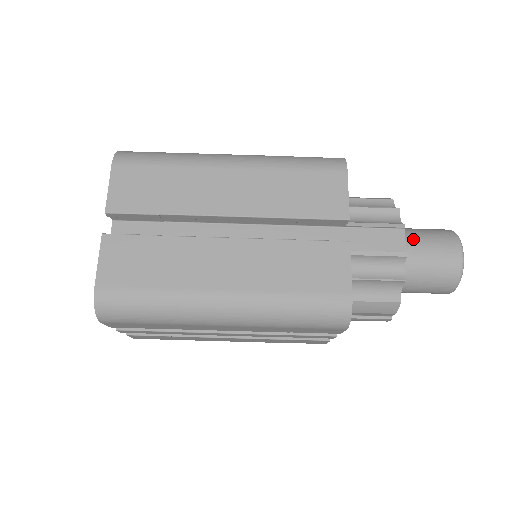
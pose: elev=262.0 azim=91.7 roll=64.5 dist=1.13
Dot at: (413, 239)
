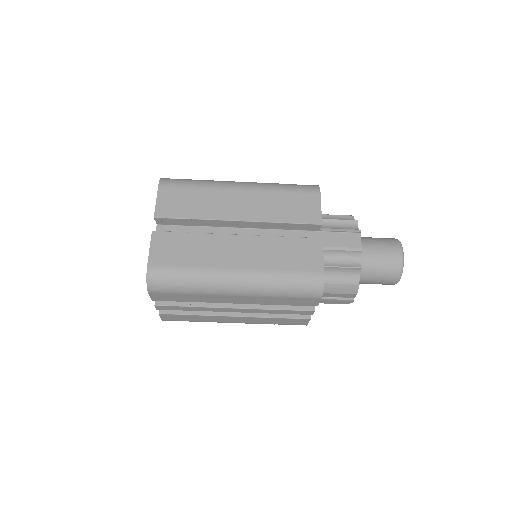
Dot at: (368, 243)
